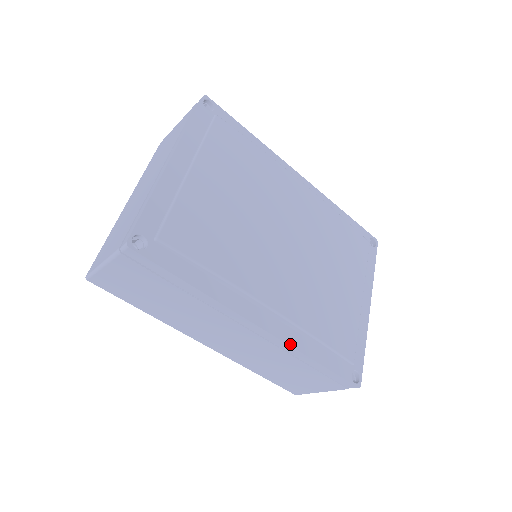
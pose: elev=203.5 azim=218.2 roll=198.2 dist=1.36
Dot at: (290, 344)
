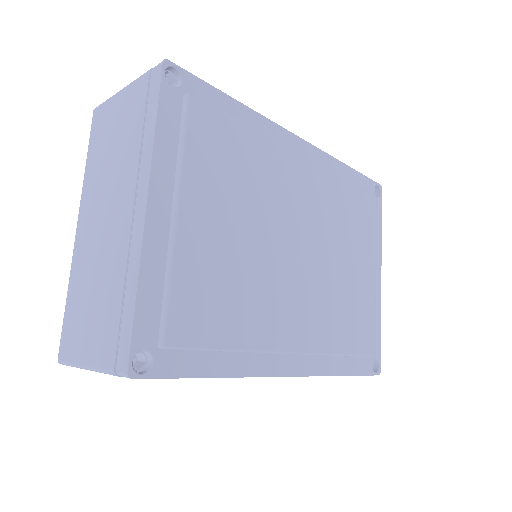
Dot at: (319, 374)
